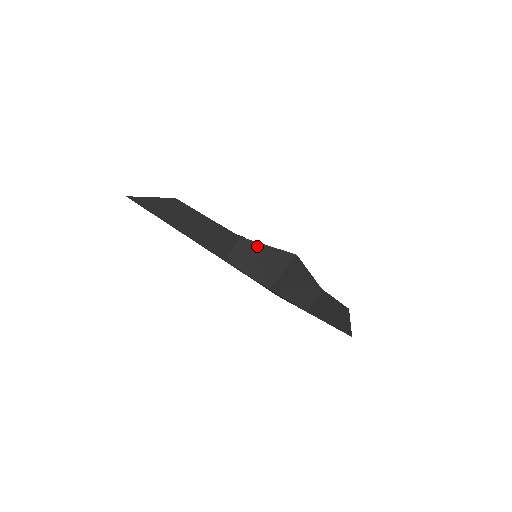
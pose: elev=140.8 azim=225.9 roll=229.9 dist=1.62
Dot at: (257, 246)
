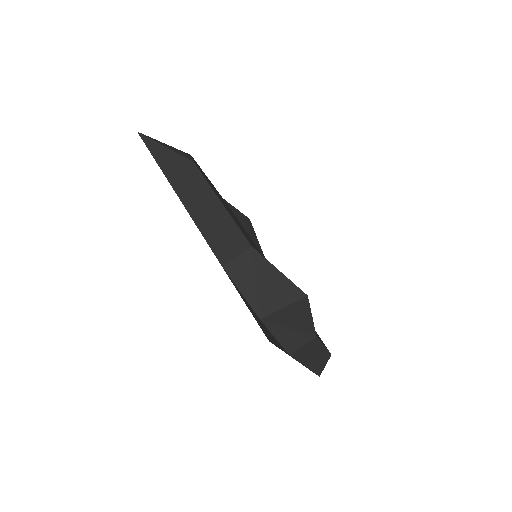
Dot at: (266, 265)
